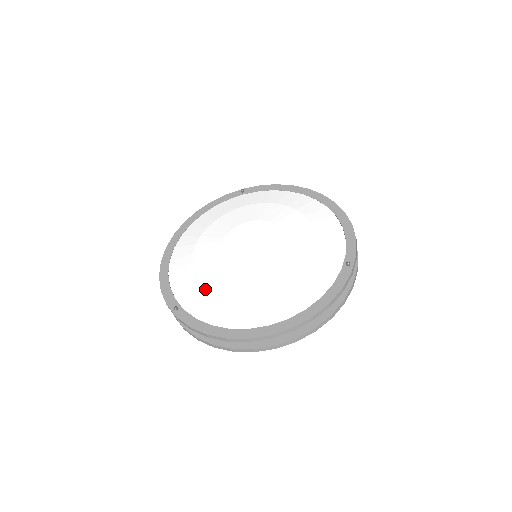
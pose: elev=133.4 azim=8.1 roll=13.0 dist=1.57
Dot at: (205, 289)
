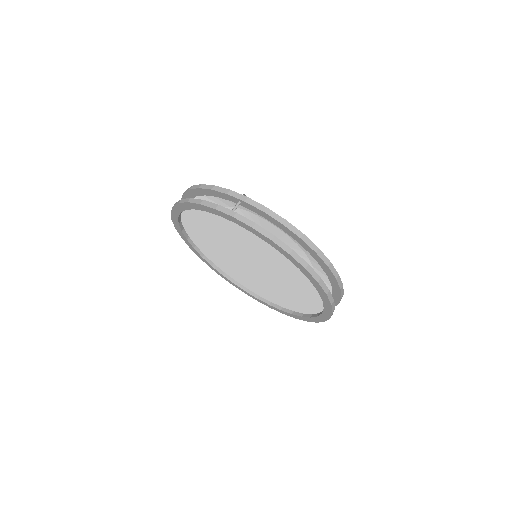
Dot at: (259, 215)
